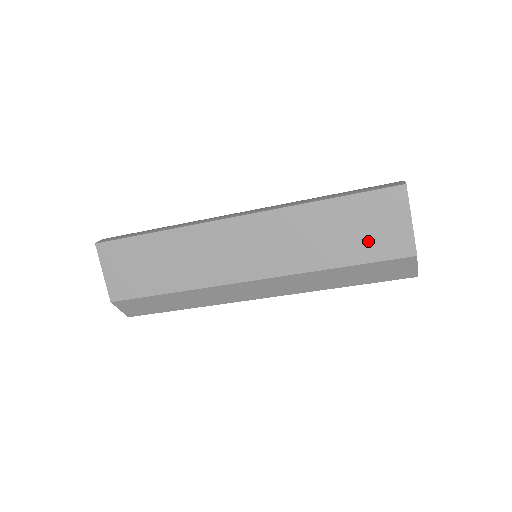
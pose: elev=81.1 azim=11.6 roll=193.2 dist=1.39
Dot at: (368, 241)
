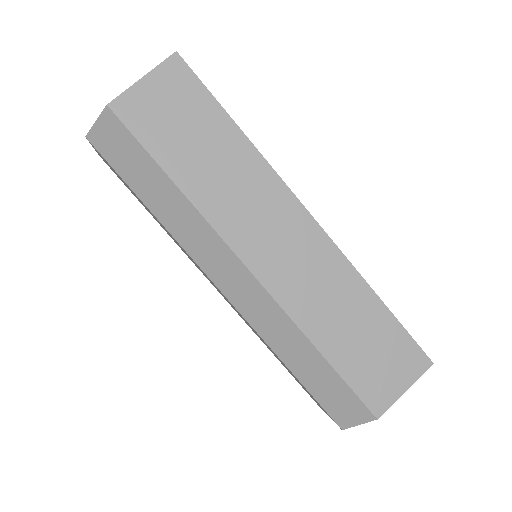
Dot at: (365, 365)
